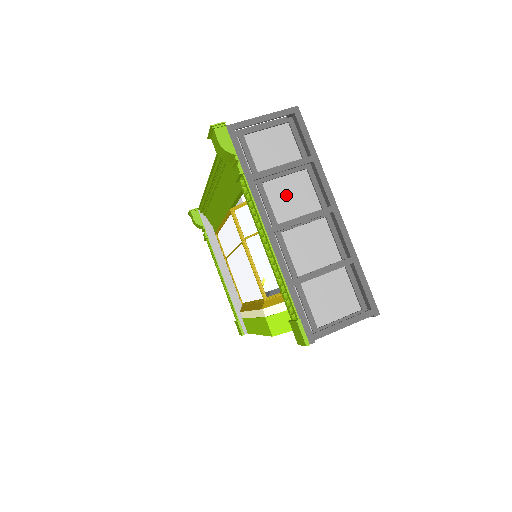
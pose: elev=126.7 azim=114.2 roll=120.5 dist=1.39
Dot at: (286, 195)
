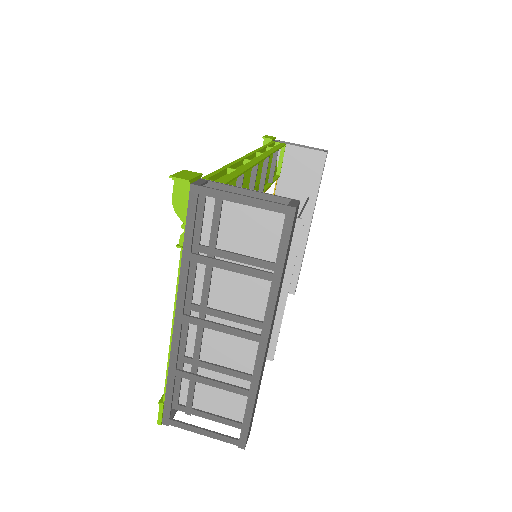
Dot at: (235, 283)
